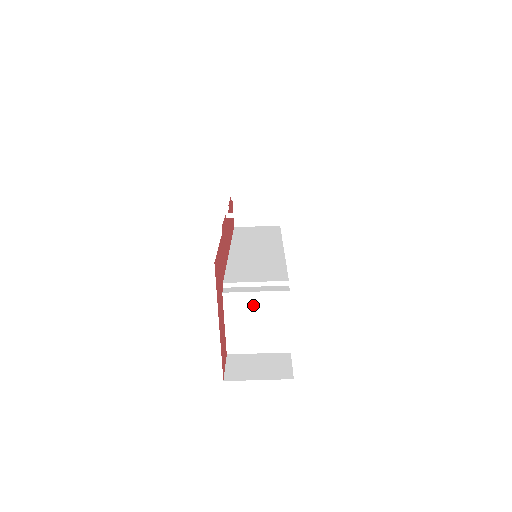
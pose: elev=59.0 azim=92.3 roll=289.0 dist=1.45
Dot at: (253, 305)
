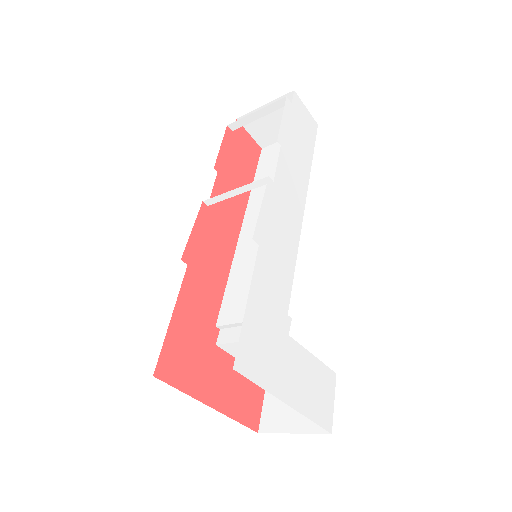
Dot at: occluded
